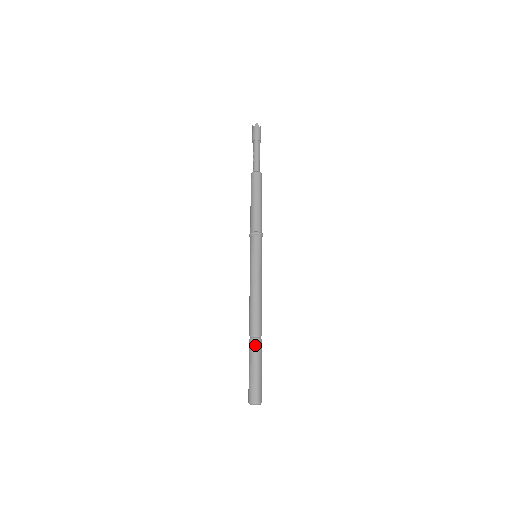
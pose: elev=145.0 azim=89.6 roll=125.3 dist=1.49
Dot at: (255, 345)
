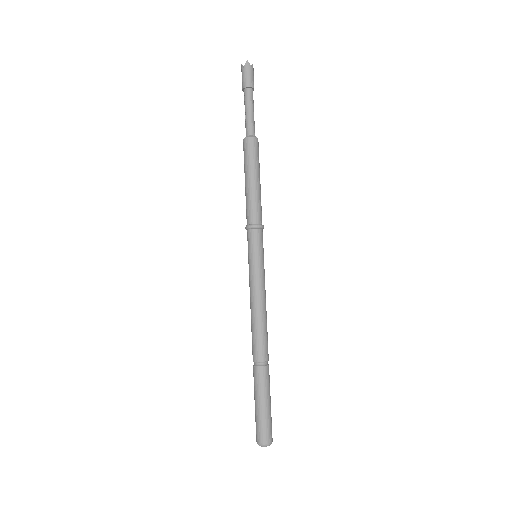
Dot at: (261, 375)
